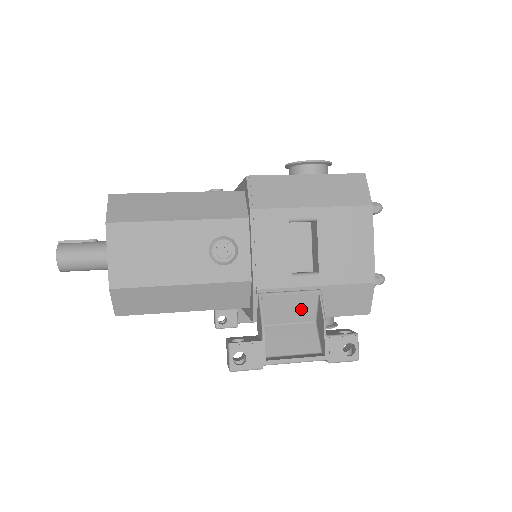
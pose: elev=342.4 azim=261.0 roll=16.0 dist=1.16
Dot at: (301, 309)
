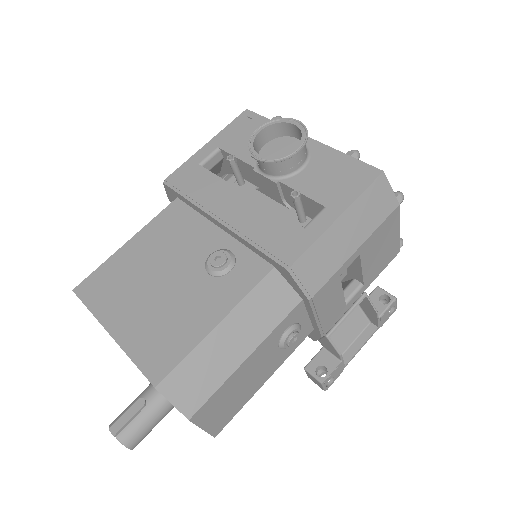
Dot at: occluded
